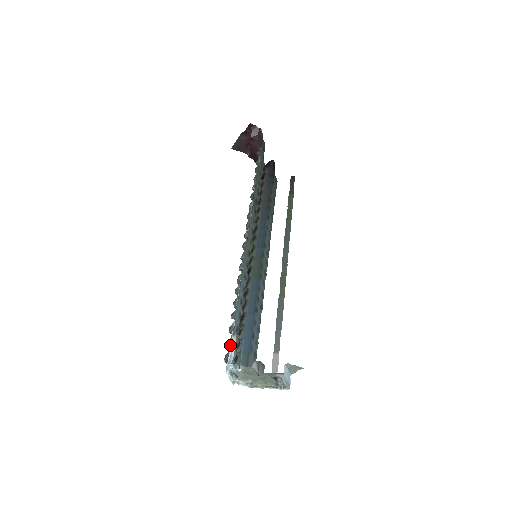
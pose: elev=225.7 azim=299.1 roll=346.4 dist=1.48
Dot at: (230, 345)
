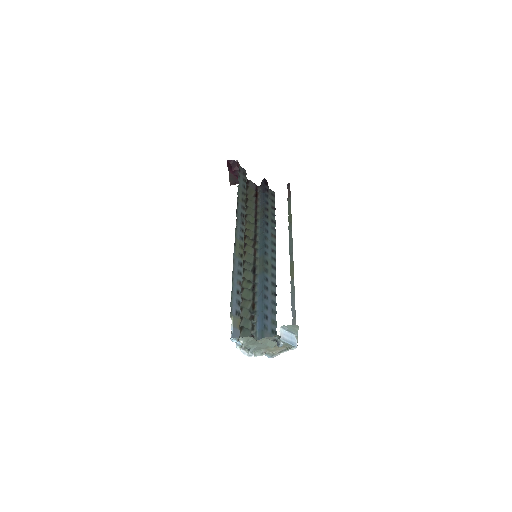
Dot at: occluded
